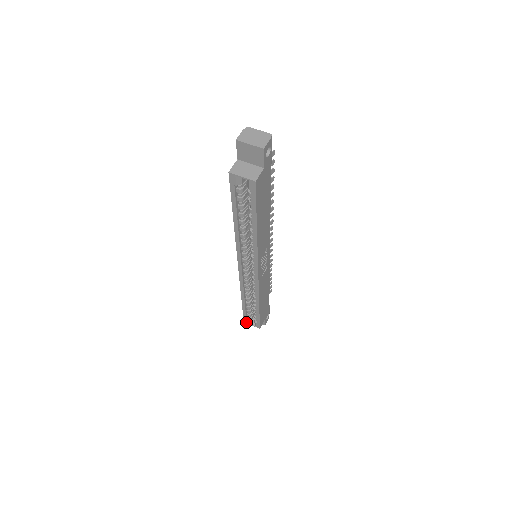
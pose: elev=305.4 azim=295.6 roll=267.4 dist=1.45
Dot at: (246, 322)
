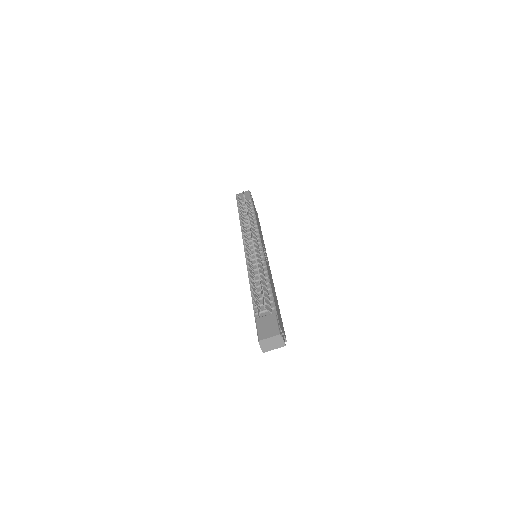
Dot at: occluded
